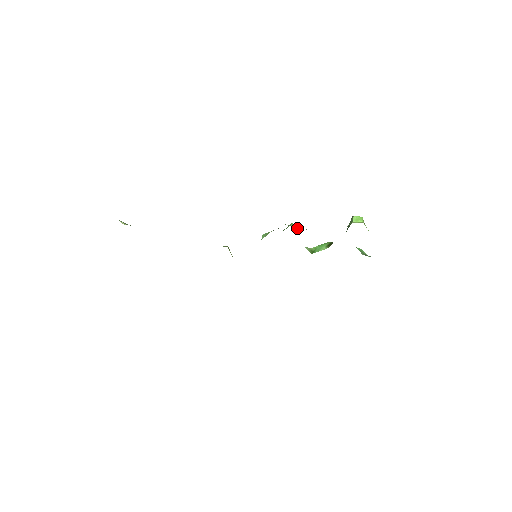
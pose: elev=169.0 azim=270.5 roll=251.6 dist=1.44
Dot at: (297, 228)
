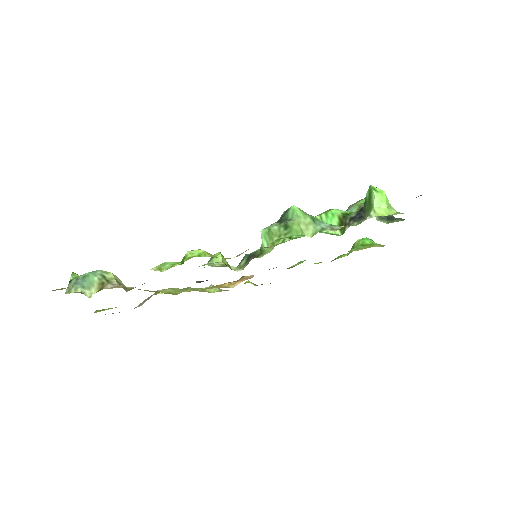
Dot at: (305, 224)
